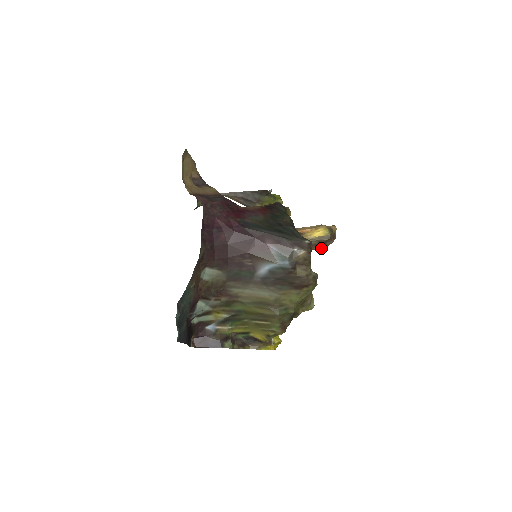
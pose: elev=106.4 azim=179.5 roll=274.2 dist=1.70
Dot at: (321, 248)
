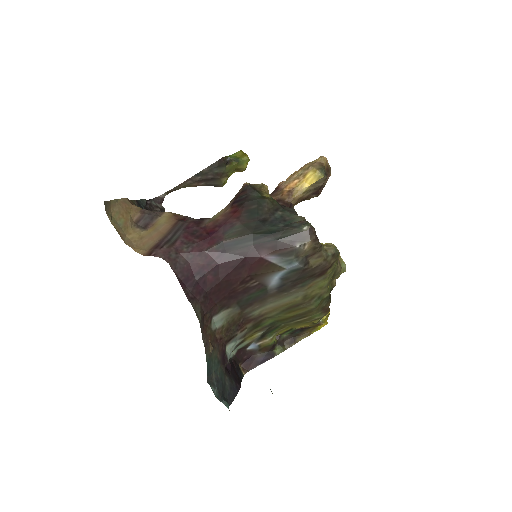
Dot at: (320, 191)
